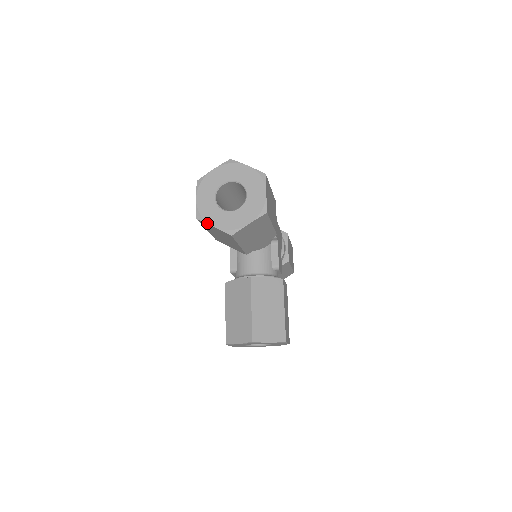
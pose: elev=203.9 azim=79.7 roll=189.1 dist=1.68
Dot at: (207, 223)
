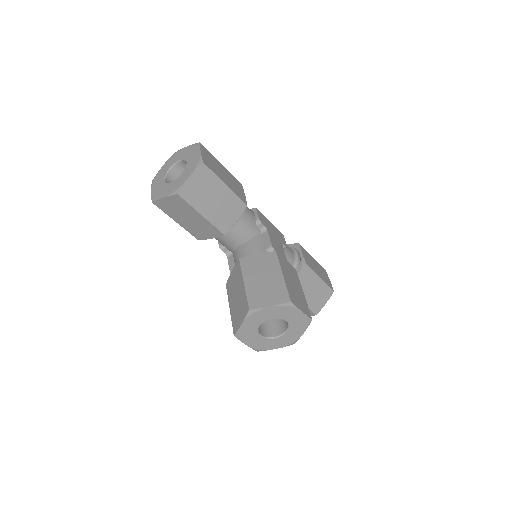
Dot at: (158, 198)
